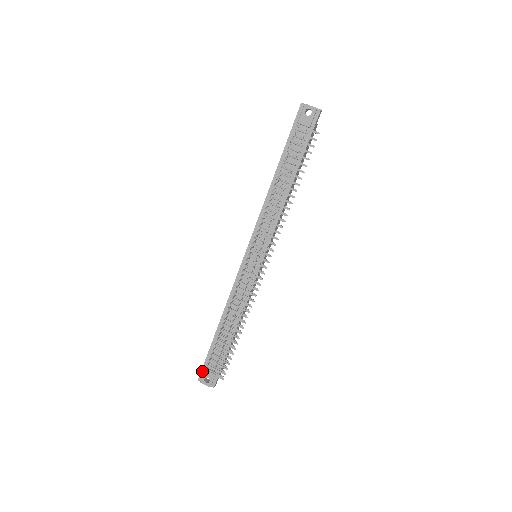
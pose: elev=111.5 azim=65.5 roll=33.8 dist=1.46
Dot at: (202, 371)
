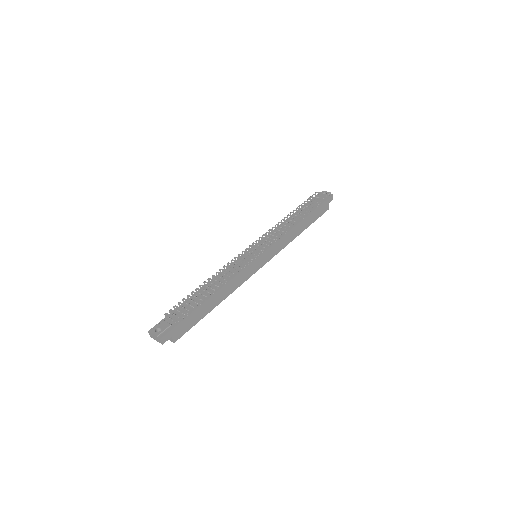
Dot at: (158, 324)
